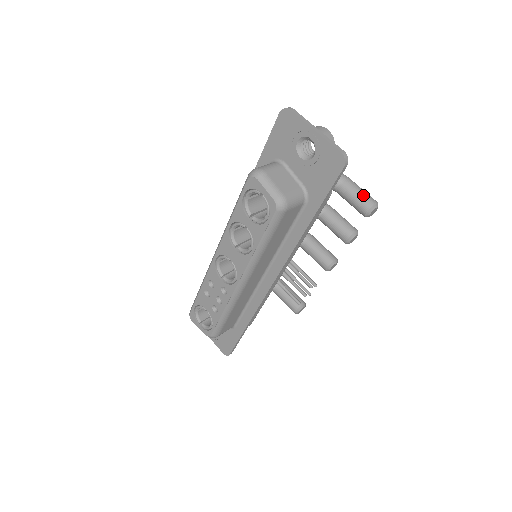
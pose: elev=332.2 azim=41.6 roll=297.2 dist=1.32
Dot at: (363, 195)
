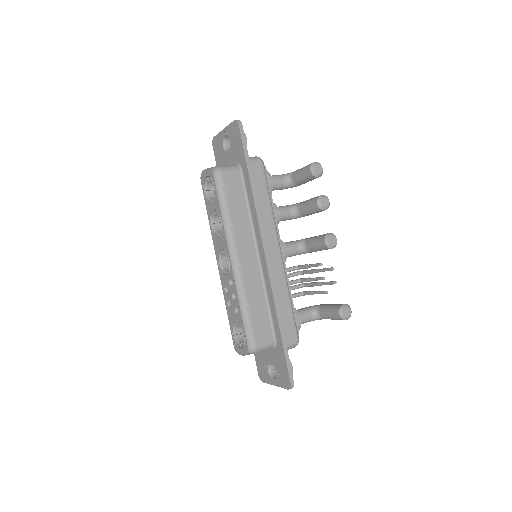
Dot at: (306, 166)
